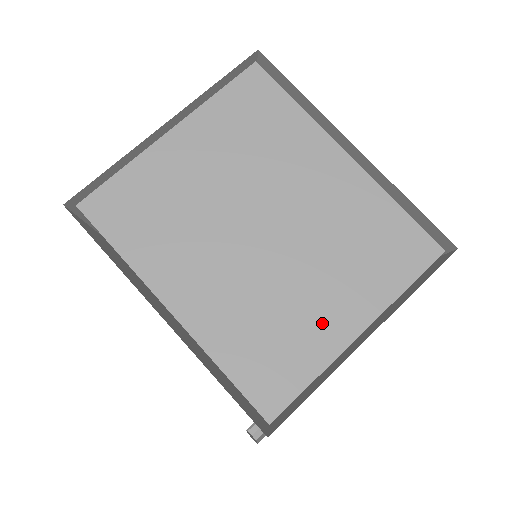
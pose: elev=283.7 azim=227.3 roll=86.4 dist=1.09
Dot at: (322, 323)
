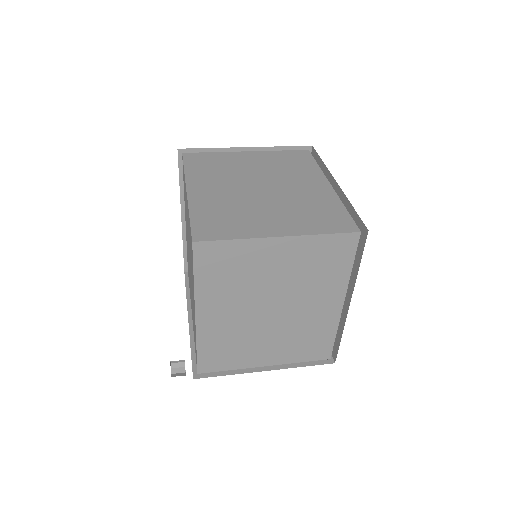
Dot at: (261, 224)
